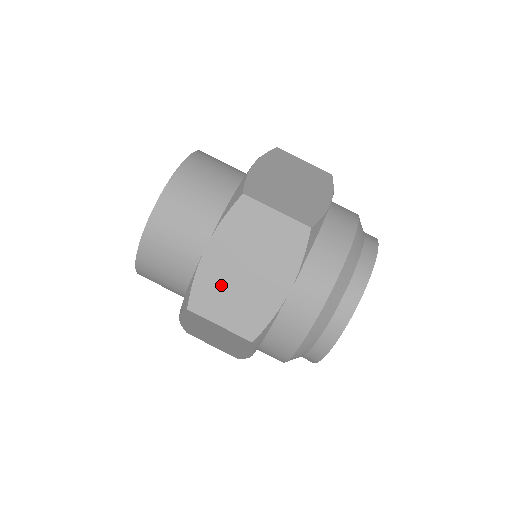
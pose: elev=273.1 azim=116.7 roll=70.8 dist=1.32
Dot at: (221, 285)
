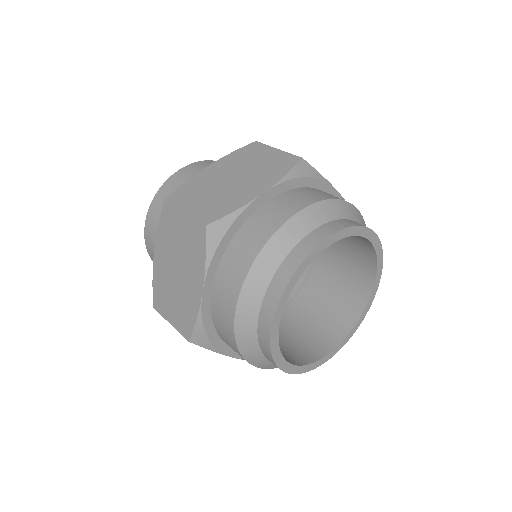
Dot at: occluded
